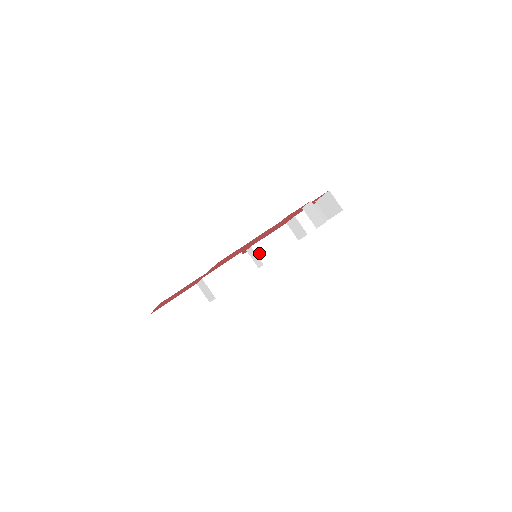
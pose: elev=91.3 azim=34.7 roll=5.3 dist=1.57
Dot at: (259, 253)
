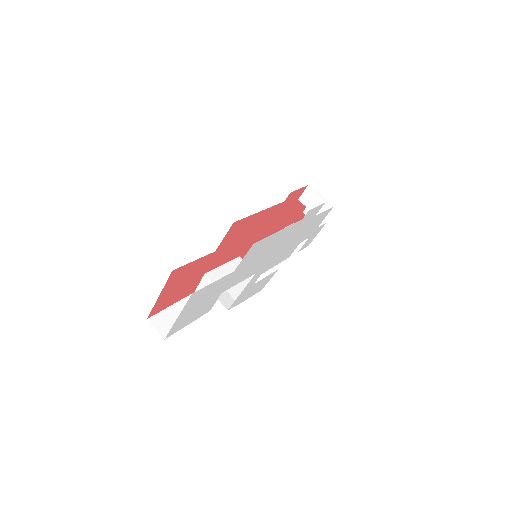
Dot at: occluded
